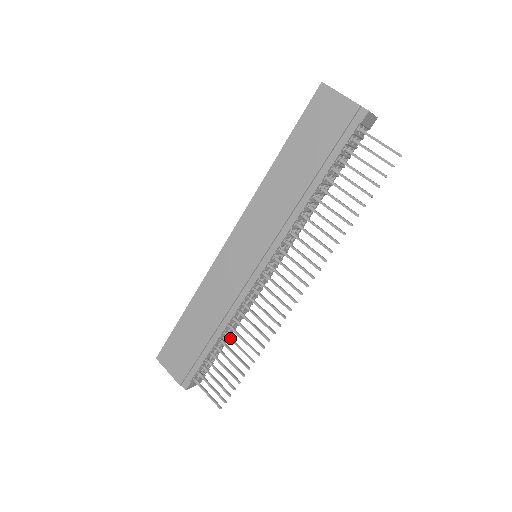
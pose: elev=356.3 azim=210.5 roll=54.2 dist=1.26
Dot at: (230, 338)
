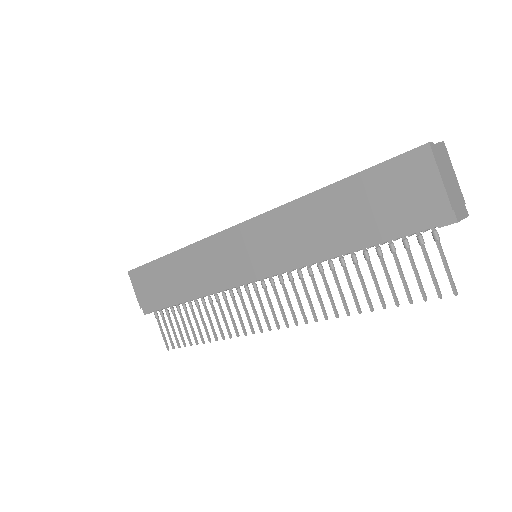
Dot at: (198, 308)
